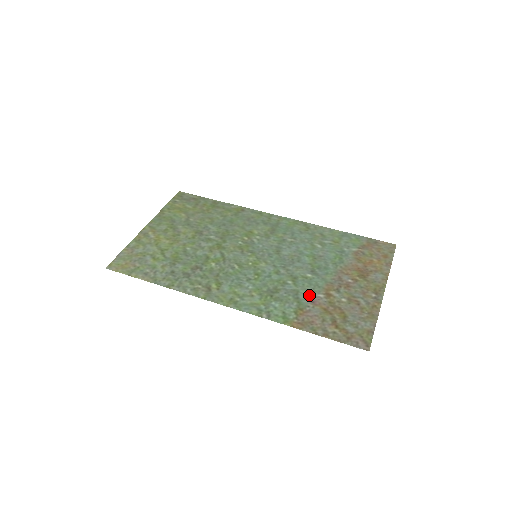
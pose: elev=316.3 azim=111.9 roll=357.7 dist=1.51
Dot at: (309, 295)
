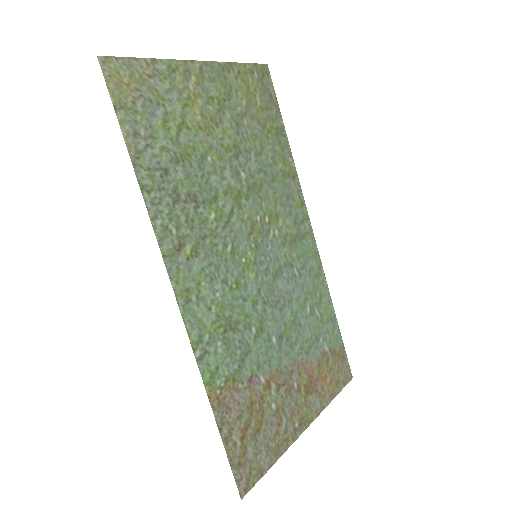
Dot at: (255, 368)
